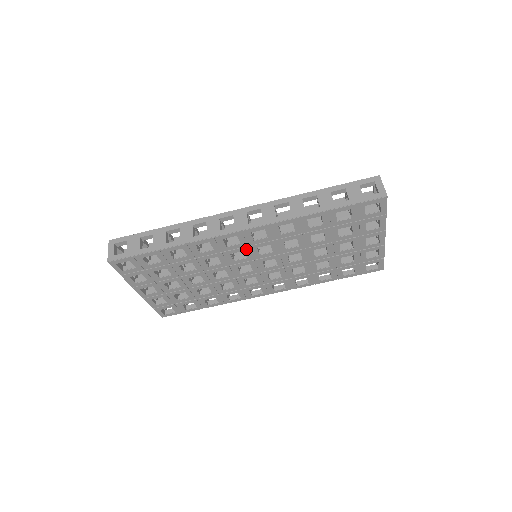
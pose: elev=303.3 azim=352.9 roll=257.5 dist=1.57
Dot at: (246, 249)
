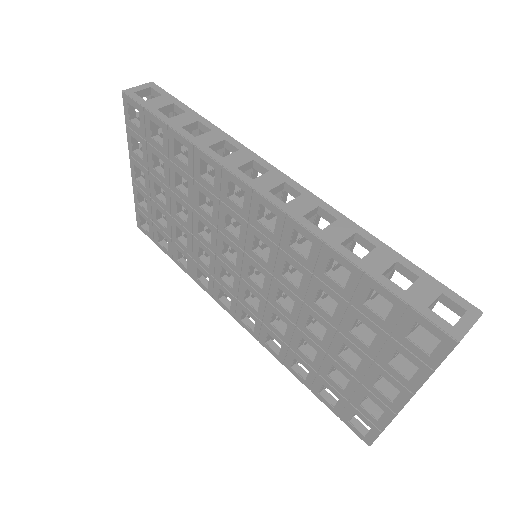
Dot at: (244, 224)
